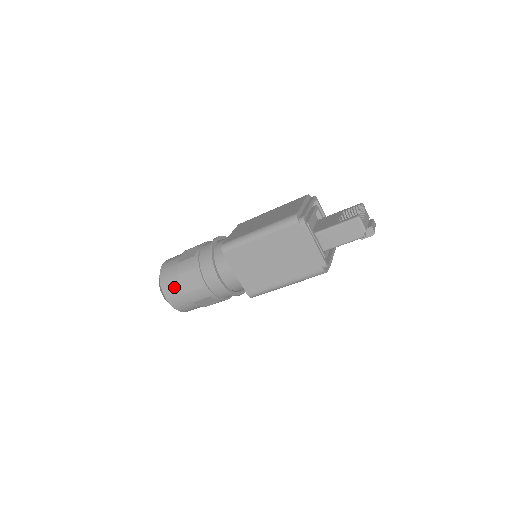
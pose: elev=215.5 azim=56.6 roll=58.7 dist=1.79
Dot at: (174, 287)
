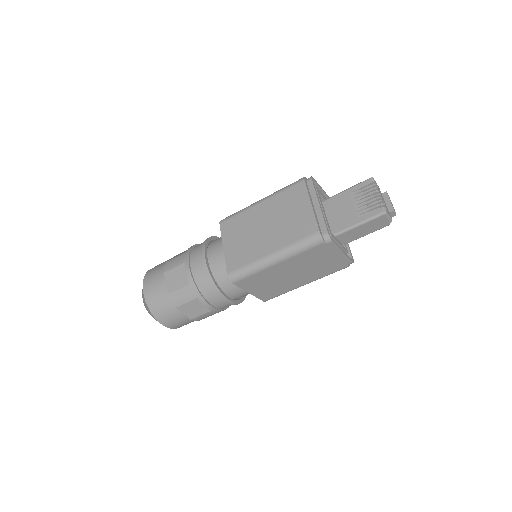
Dot at: (175, 318)
